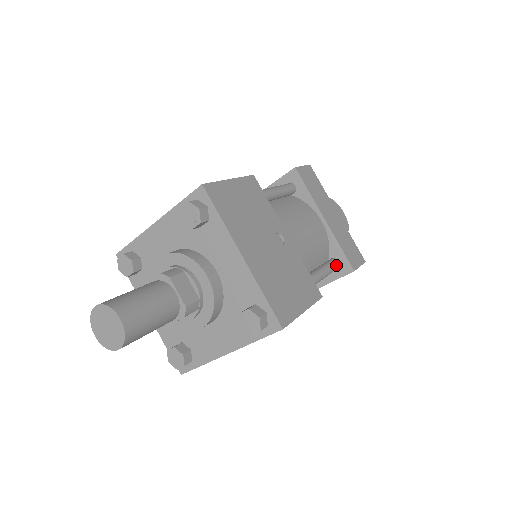
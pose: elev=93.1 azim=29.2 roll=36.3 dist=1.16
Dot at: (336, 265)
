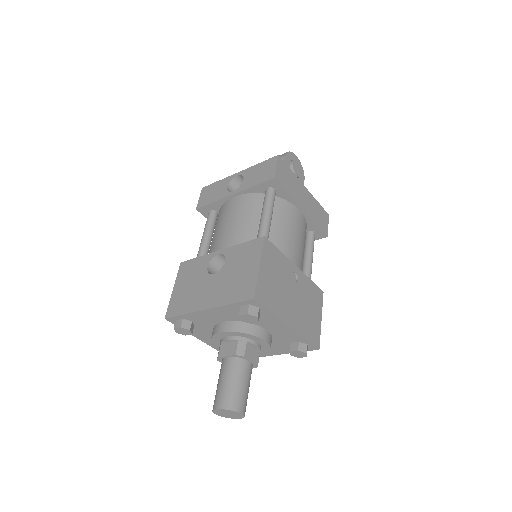
Dot at: (314, 238)
